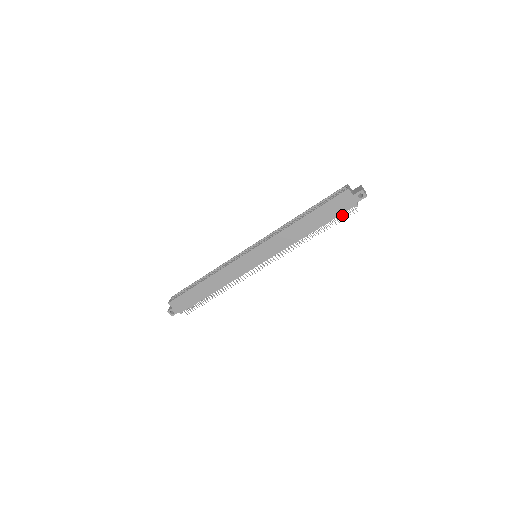
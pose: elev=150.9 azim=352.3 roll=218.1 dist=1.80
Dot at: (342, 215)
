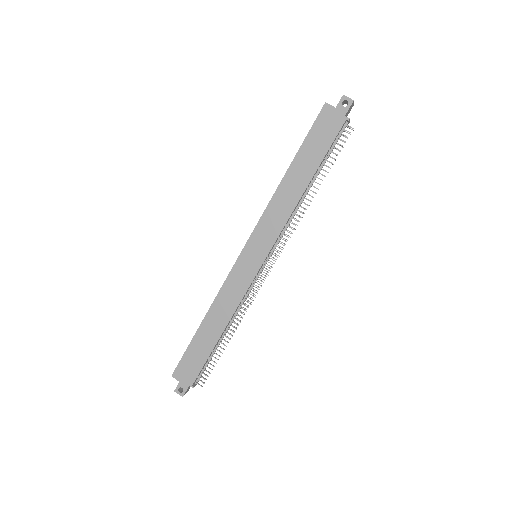
Dot at: (336, 143)
